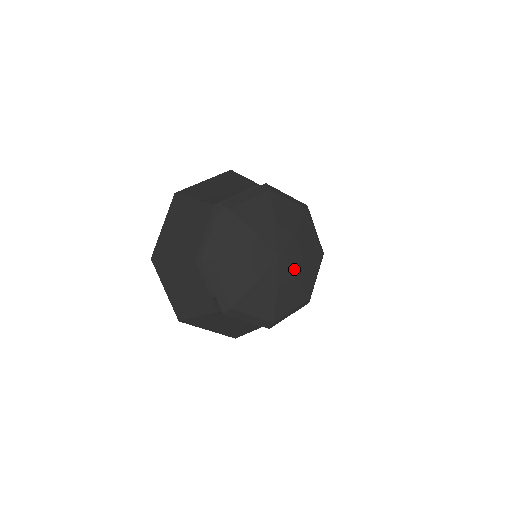
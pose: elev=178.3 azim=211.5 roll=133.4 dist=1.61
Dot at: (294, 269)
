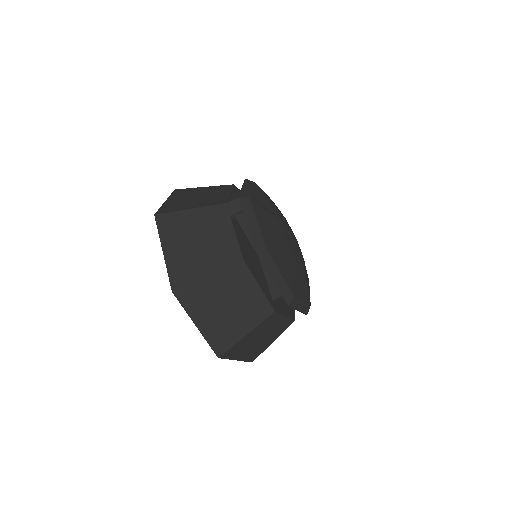
Dot at: (298, 260)
